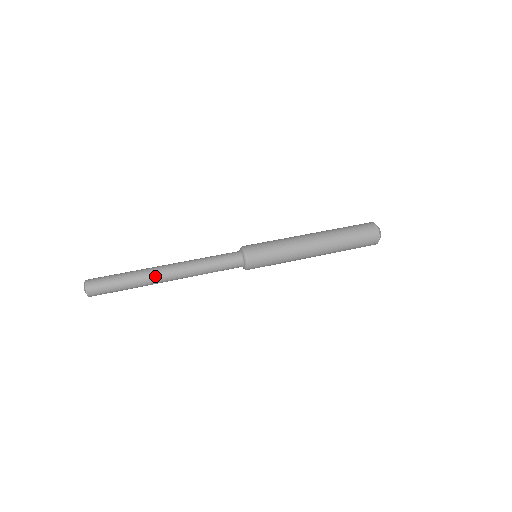
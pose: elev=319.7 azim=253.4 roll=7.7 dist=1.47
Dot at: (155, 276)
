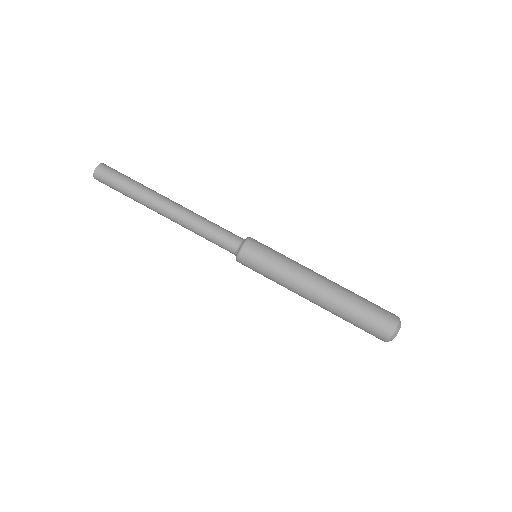
Dot at: (156, 200)
